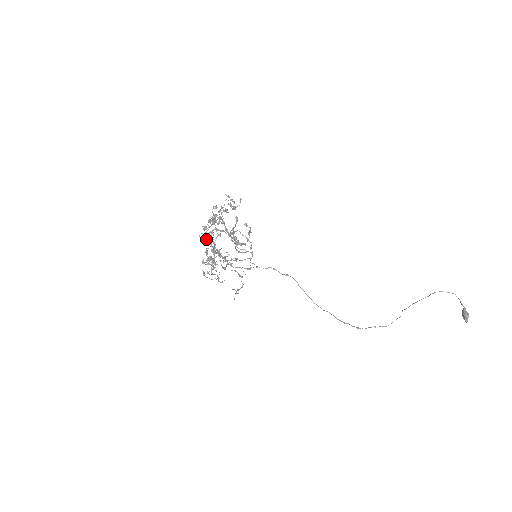
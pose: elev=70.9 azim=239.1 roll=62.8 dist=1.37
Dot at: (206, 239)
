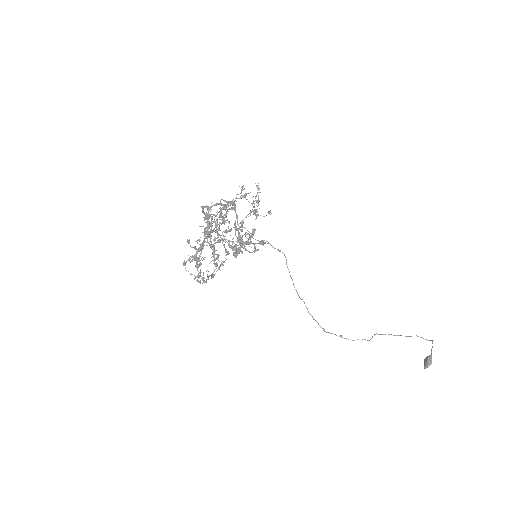
Dot at: (203, 210)
